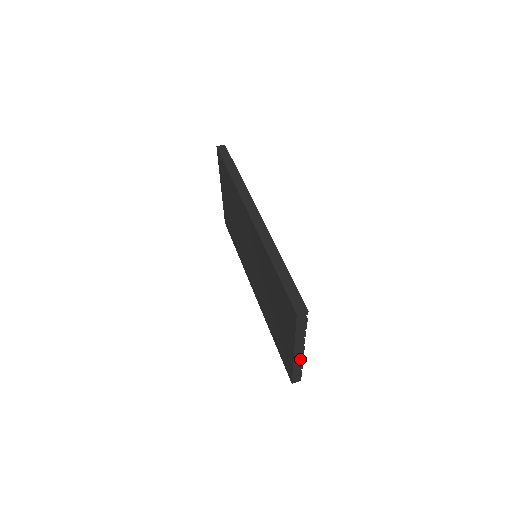
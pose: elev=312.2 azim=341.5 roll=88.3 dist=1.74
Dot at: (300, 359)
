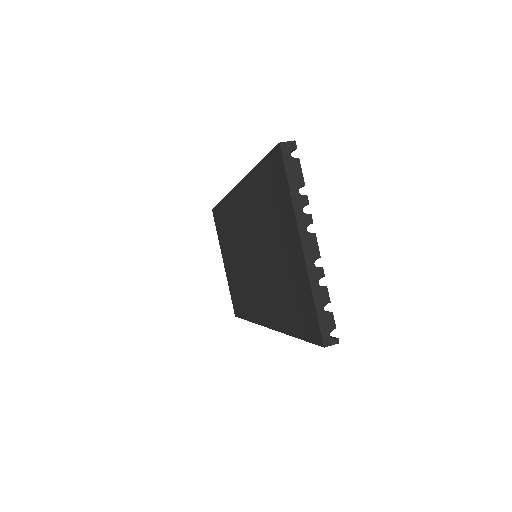
Dot at: (318, 269)
